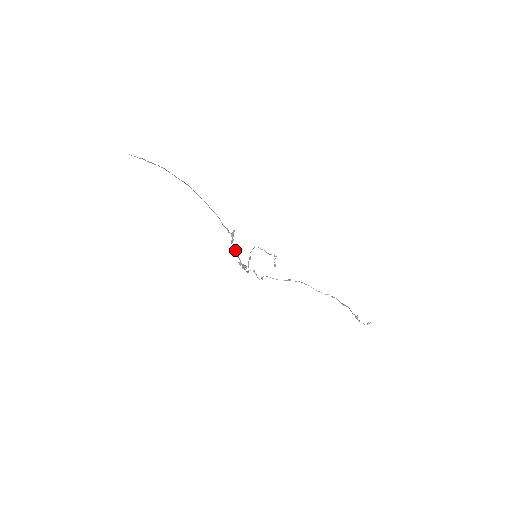
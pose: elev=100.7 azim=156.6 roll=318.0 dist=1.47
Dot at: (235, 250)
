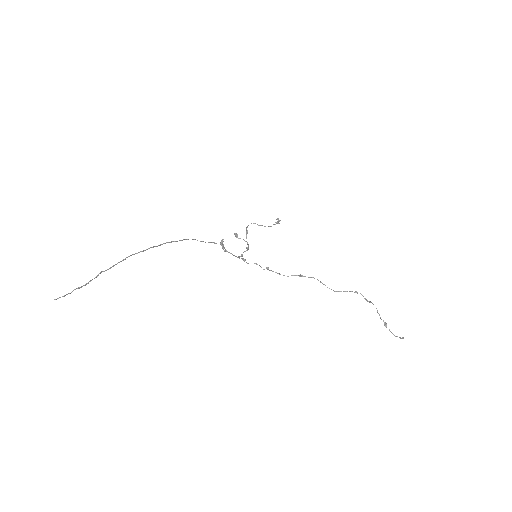
Dot at: (229, 252)
